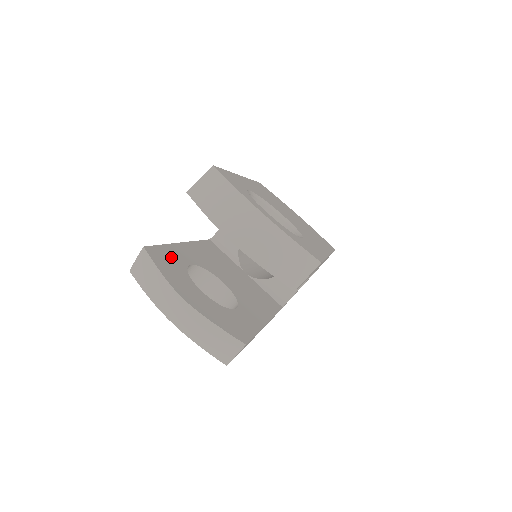
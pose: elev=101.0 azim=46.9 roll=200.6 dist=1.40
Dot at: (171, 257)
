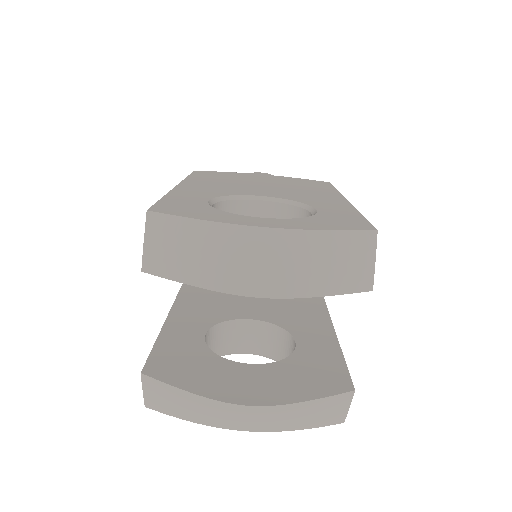
Dot at: (179, 350)
